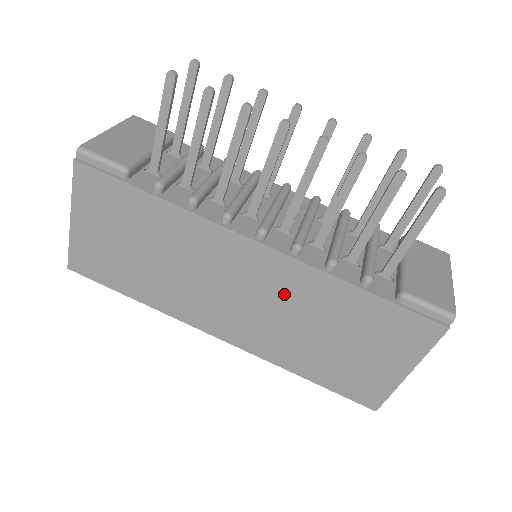
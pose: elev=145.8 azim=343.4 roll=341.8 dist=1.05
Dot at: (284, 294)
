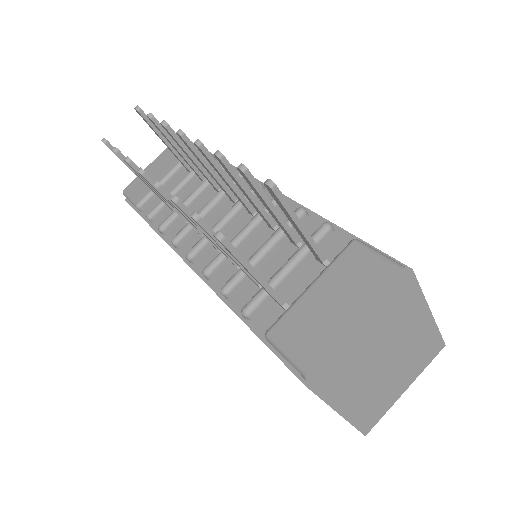
Dot at: occluded
